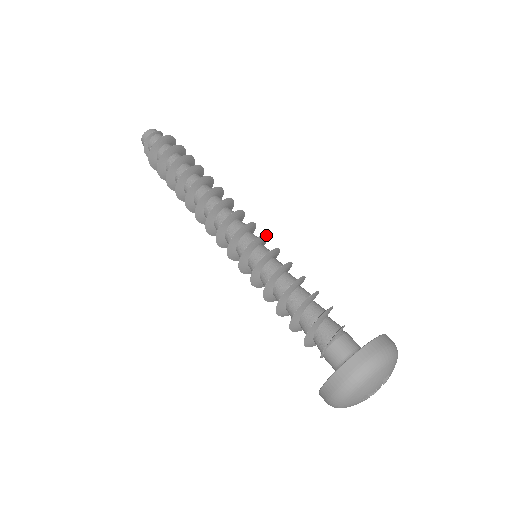
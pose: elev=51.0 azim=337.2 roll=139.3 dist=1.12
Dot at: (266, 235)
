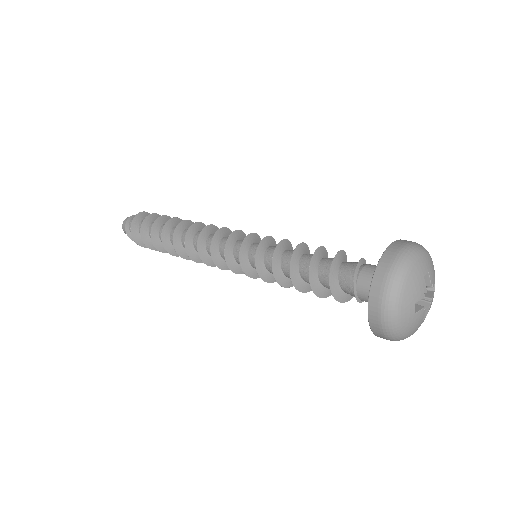
Dot at: (255, 233)
